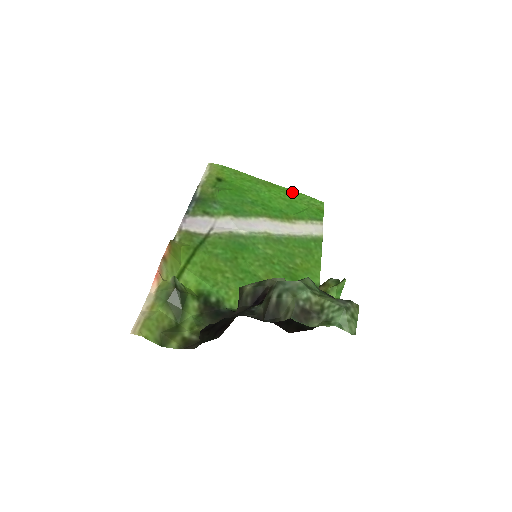
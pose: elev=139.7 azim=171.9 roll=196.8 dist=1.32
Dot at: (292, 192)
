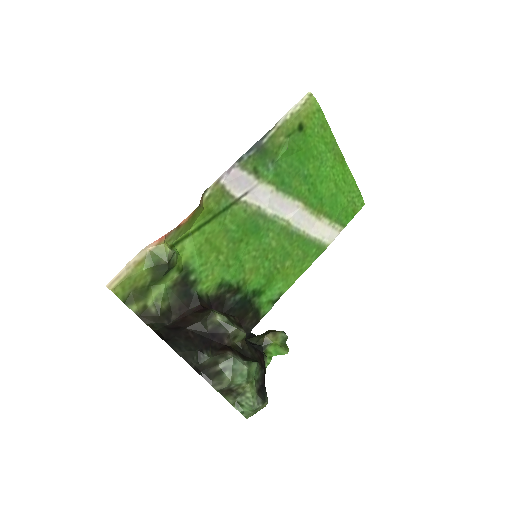
Dot at: (350, 179)
